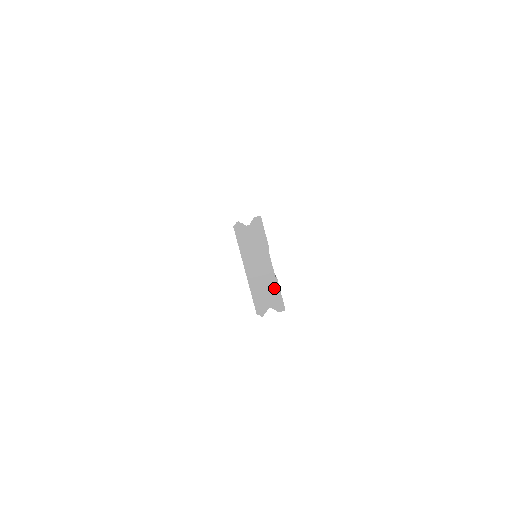
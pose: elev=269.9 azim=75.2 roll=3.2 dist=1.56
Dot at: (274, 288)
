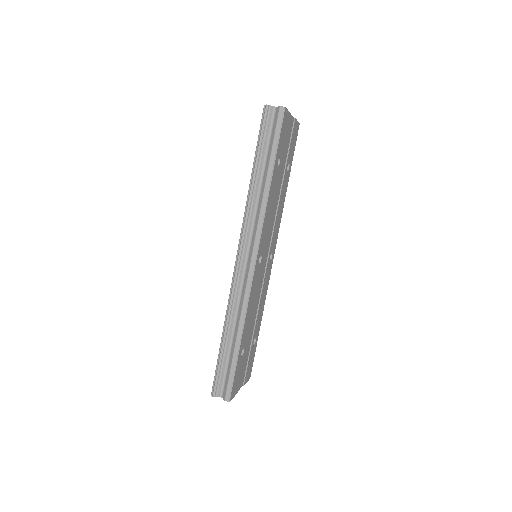
Dot at: occluded
